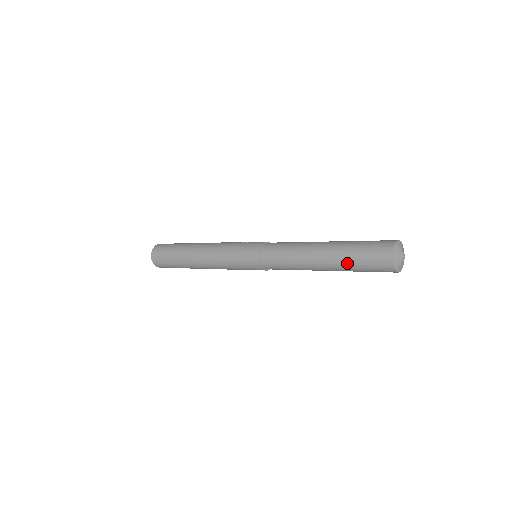
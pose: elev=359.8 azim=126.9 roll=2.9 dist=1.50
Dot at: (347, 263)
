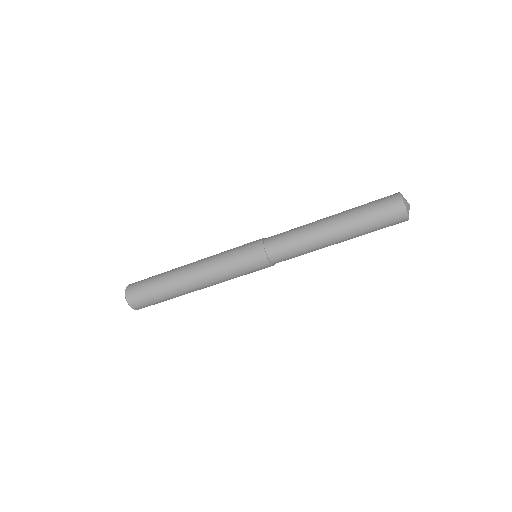
Dot at: (357, 211)
